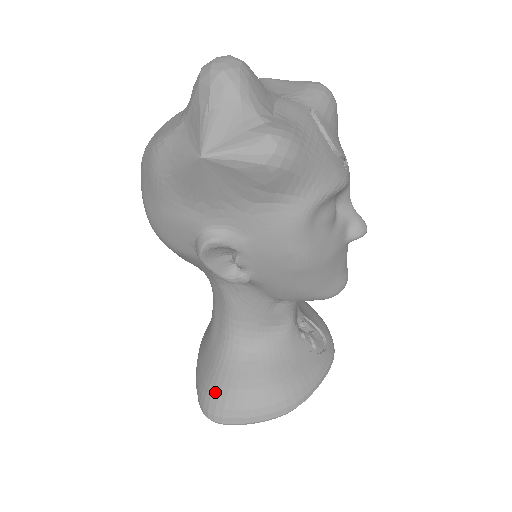
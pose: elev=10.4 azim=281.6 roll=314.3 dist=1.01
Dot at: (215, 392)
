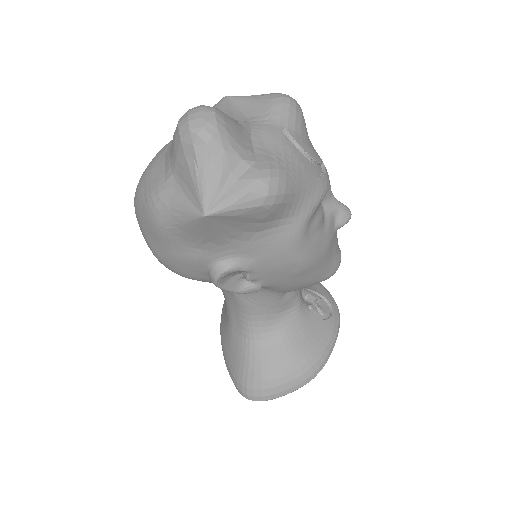
Dot at: (249, 378)
